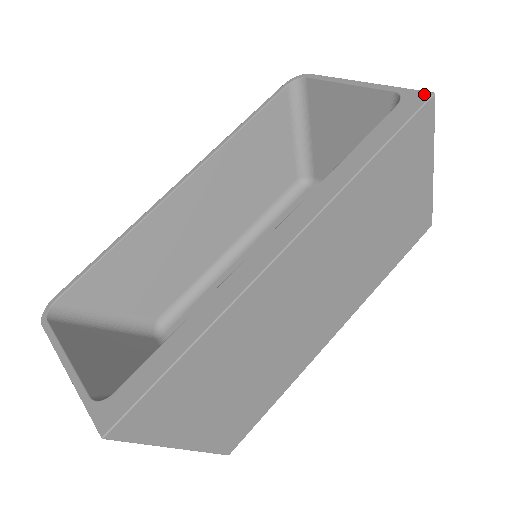
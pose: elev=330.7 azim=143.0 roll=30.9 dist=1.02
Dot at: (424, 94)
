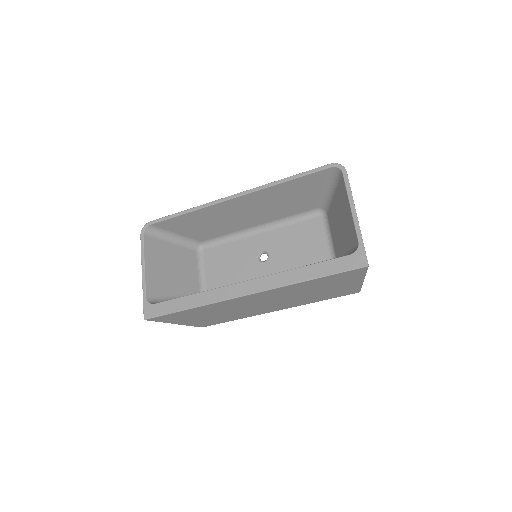
Dot at: (364, 261)
